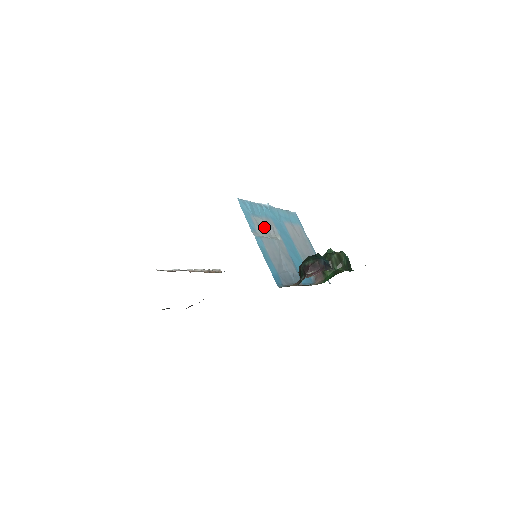
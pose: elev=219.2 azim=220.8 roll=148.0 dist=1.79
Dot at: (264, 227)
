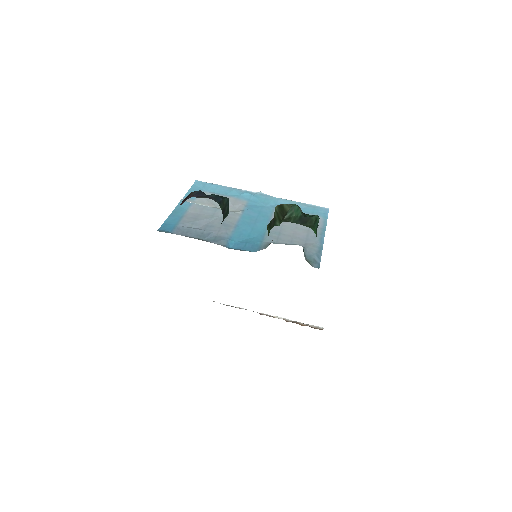
Dot at: occluded
